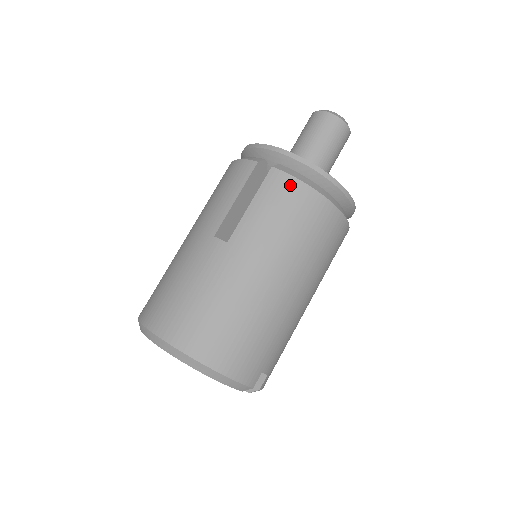
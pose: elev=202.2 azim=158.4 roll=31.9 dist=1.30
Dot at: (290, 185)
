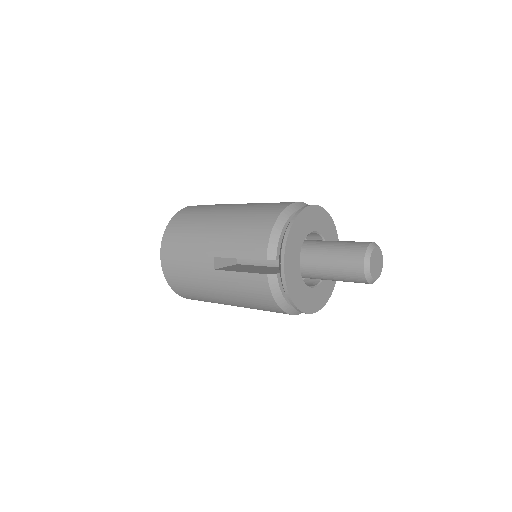
Dot at: (265, 292)
